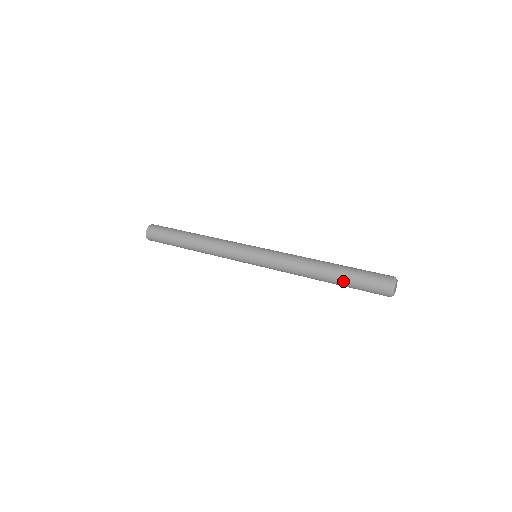
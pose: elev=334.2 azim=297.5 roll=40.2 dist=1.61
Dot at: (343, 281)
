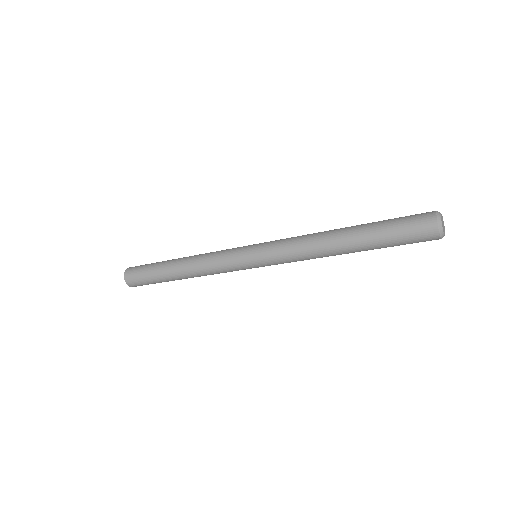
Dot at: (370, 224)
